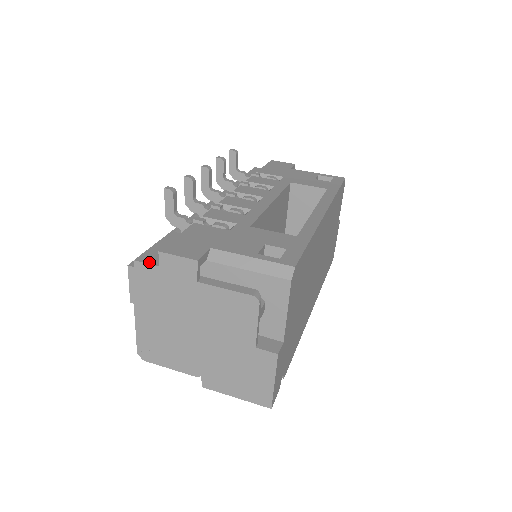
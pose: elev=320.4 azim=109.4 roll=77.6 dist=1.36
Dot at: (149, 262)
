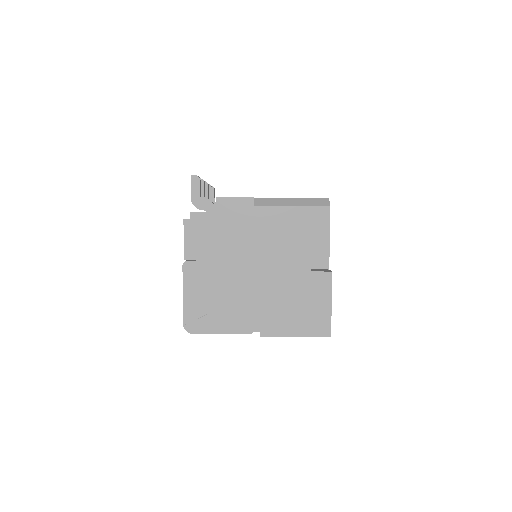
Dot at: (205, 212)
